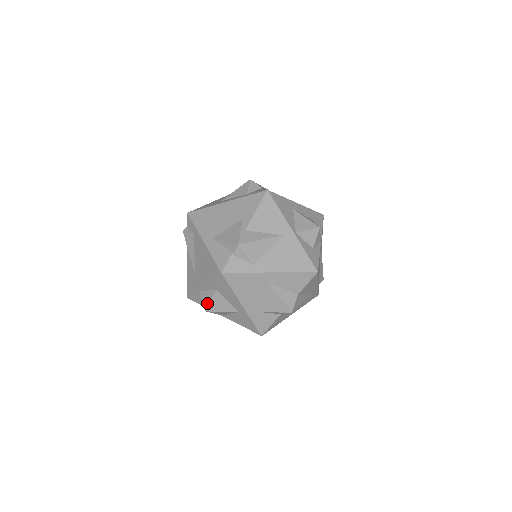
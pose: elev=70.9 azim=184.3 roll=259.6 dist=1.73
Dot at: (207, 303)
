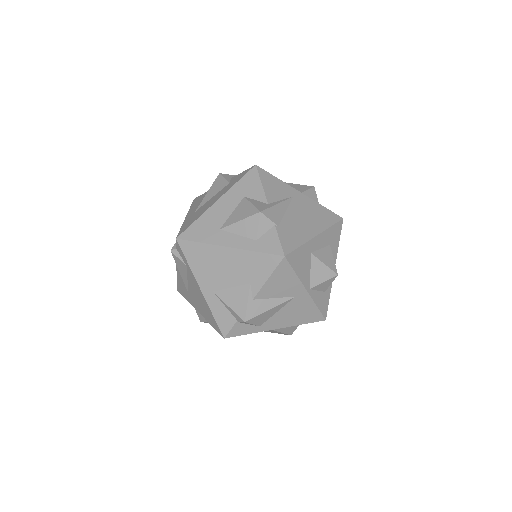
Dot at: (203, 320)
